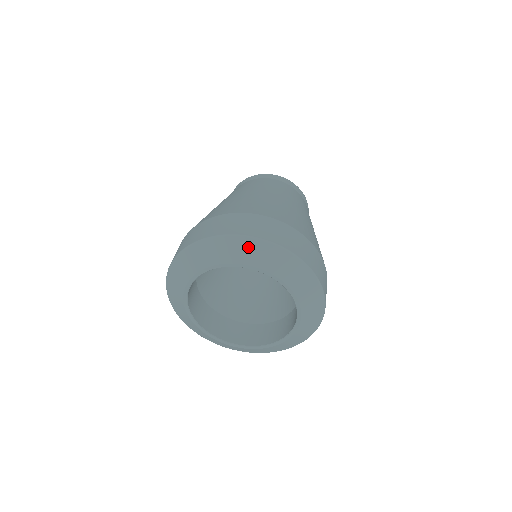
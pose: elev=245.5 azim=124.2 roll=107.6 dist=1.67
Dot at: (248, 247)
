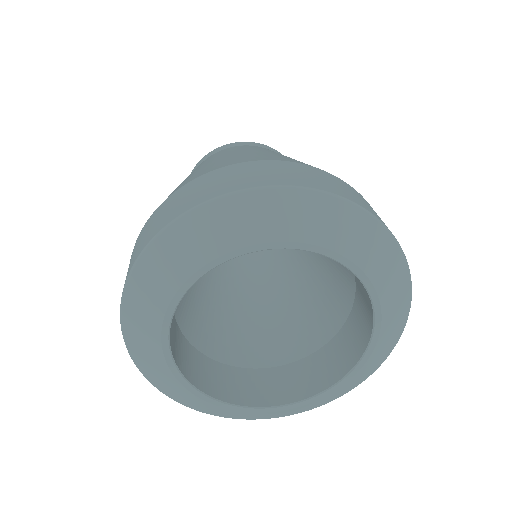
Dot at: (307, 208)
